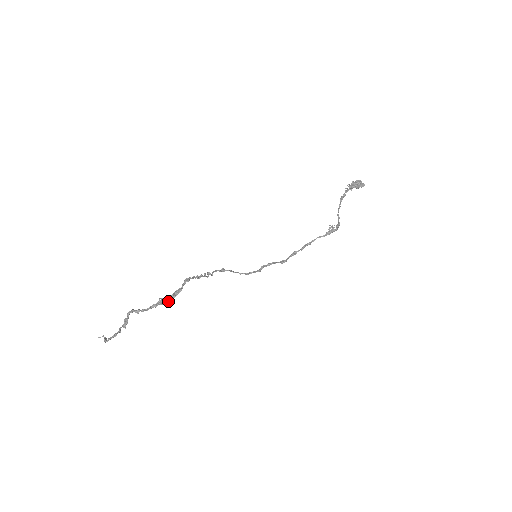
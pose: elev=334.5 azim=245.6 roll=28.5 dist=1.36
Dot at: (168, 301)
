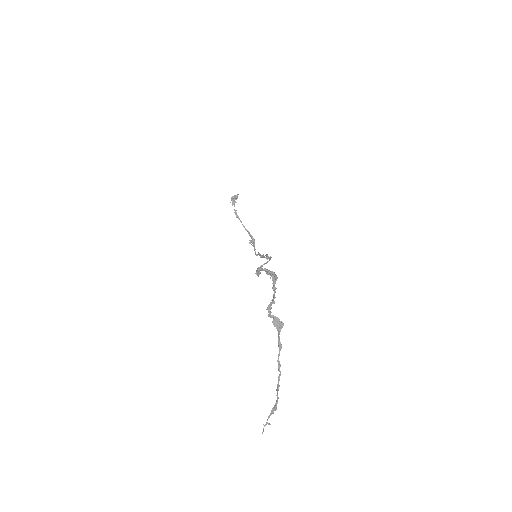
Dot at: (275, 276)
